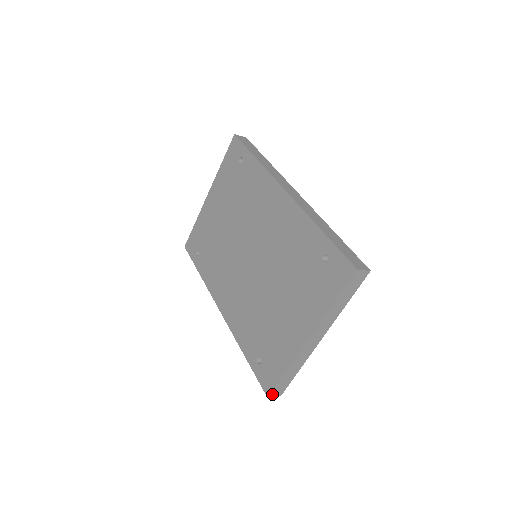
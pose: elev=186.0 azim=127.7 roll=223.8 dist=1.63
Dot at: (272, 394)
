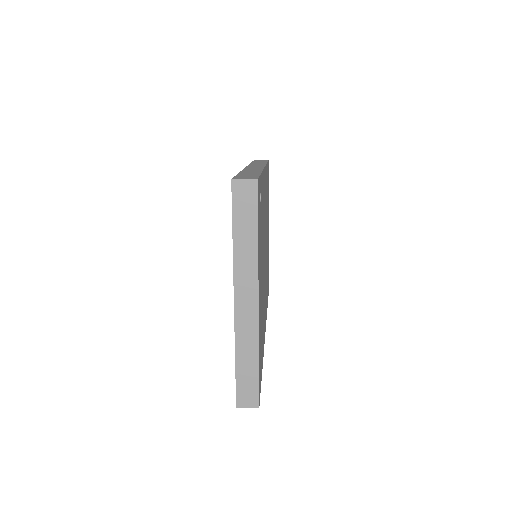
Dot at: (239, 401)
